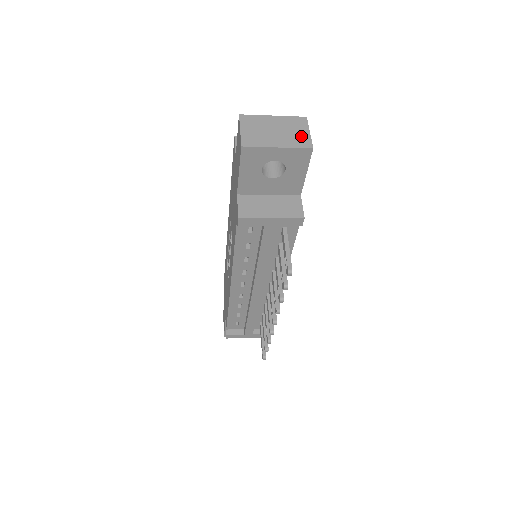
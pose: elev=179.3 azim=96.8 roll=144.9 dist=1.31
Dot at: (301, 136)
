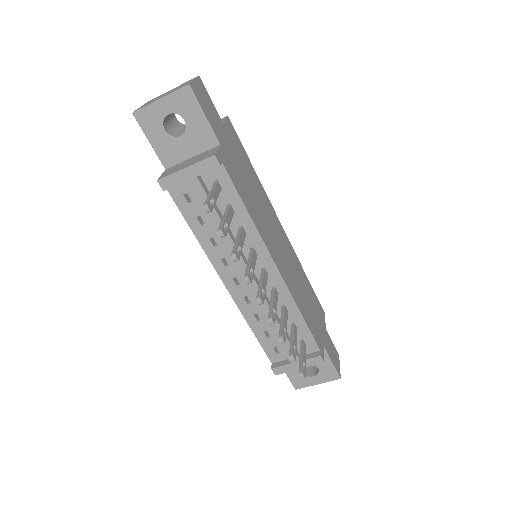
Dot at: occluded
